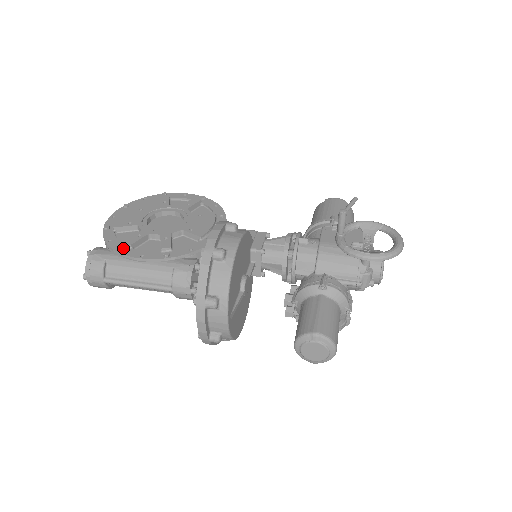
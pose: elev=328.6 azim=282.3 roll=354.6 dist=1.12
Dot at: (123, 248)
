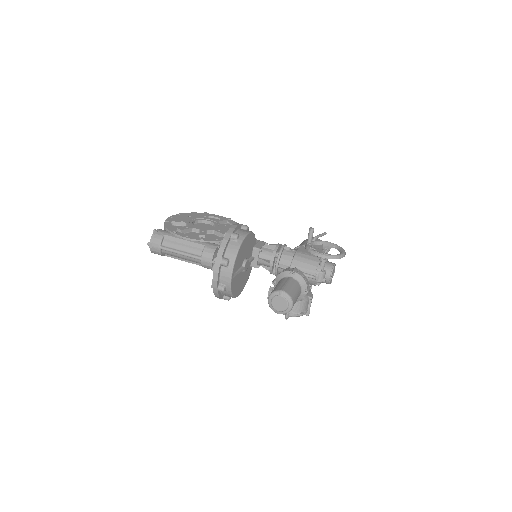
Dot at: (176, 231)
